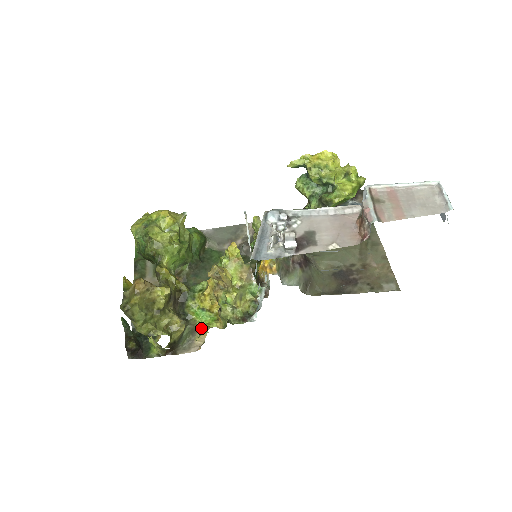
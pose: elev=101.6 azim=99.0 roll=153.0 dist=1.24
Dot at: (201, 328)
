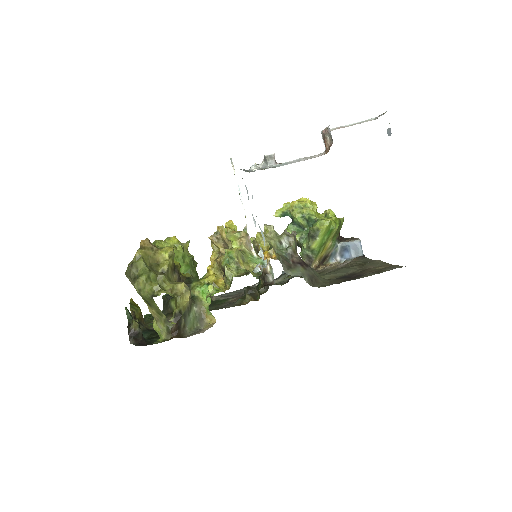
Dot at: (207, 296)
